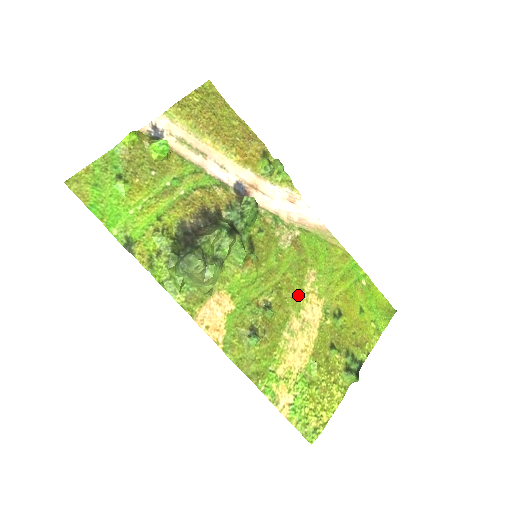
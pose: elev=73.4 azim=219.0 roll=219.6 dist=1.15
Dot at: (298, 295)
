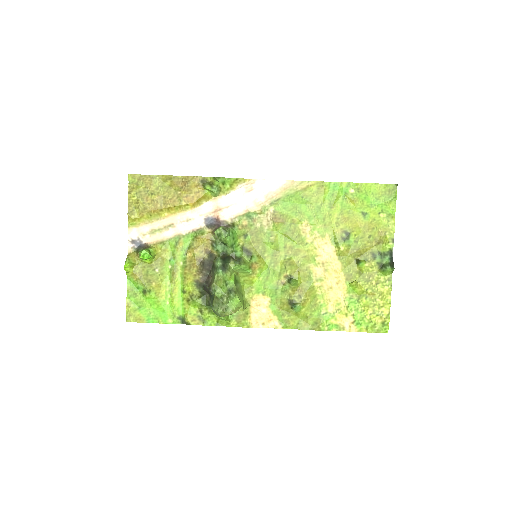
Dot at: (306, 251)
